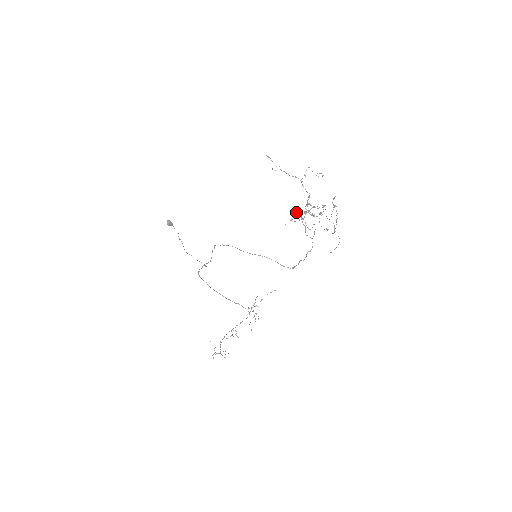
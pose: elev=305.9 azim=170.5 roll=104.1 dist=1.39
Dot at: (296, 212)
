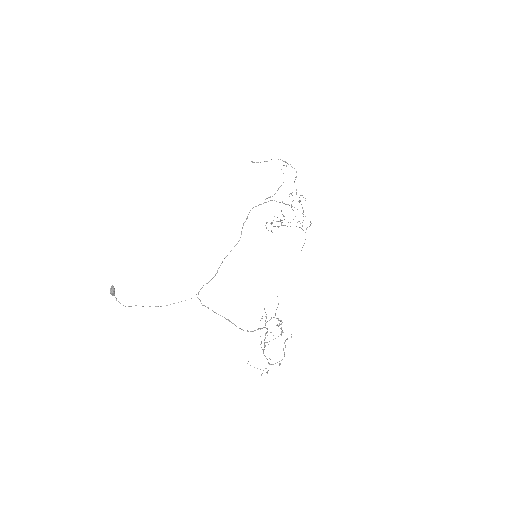
Dot at: (282, 201)
